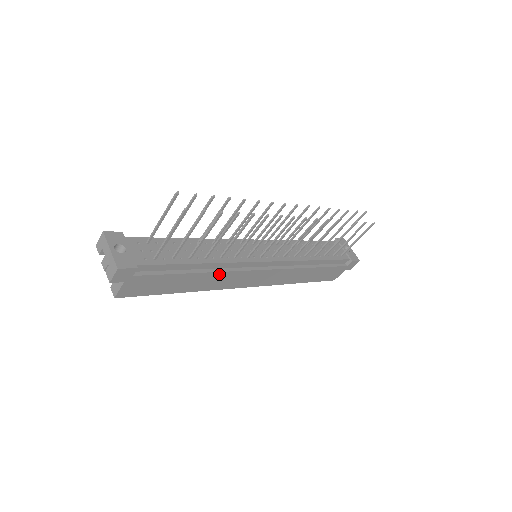
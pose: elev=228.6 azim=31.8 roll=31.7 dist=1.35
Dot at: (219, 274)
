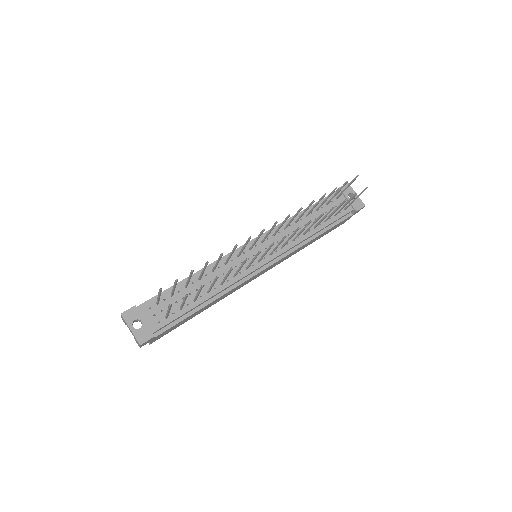
Dot at: (224, 294)
